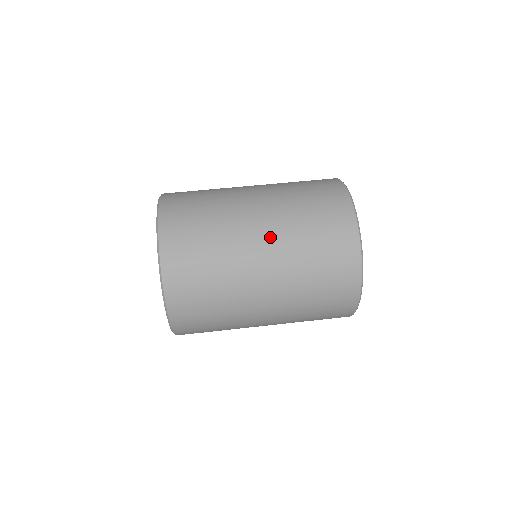
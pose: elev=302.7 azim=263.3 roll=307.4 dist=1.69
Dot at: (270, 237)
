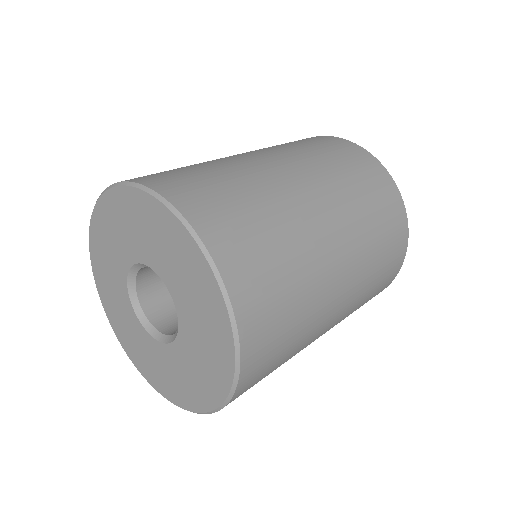
Dot at: (312, 181)
